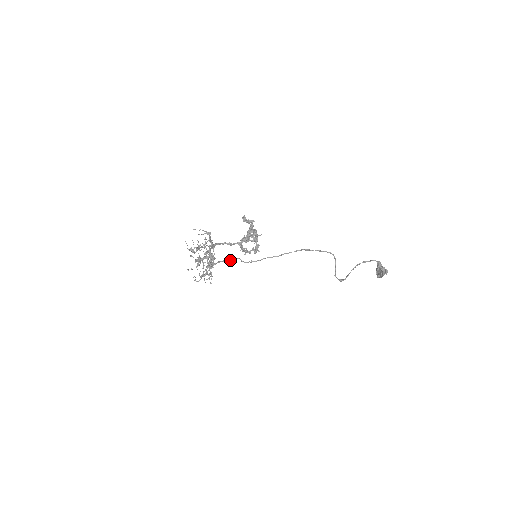
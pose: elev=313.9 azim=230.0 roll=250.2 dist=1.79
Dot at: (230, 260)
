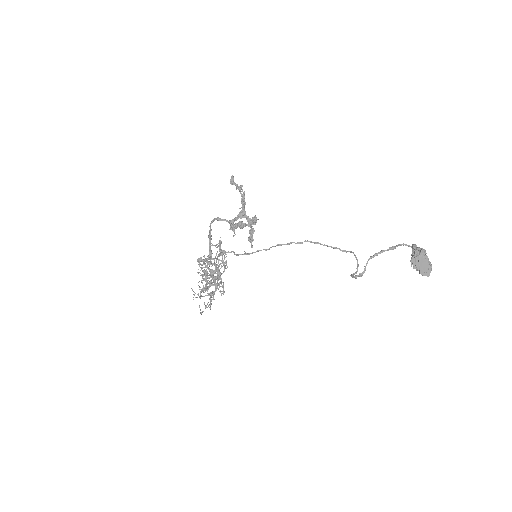
Dot at: (223, 253)
